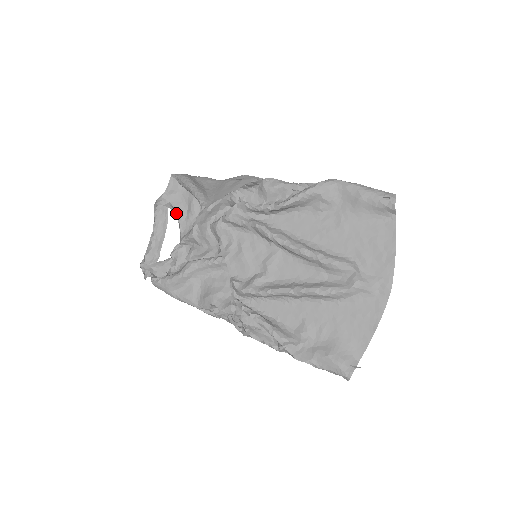
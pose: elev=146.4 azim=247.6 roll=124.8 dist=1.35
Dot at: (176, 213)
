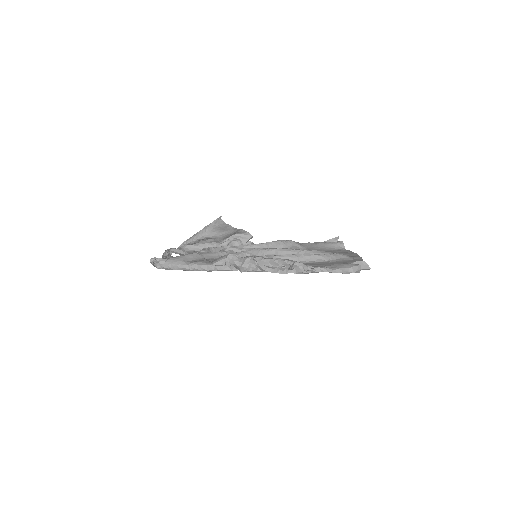
Dot at: occluded
